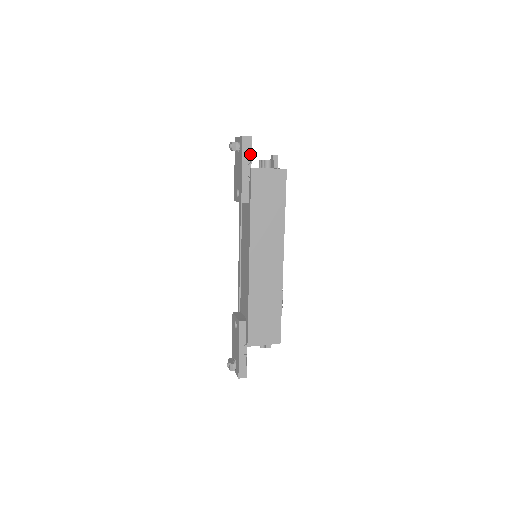
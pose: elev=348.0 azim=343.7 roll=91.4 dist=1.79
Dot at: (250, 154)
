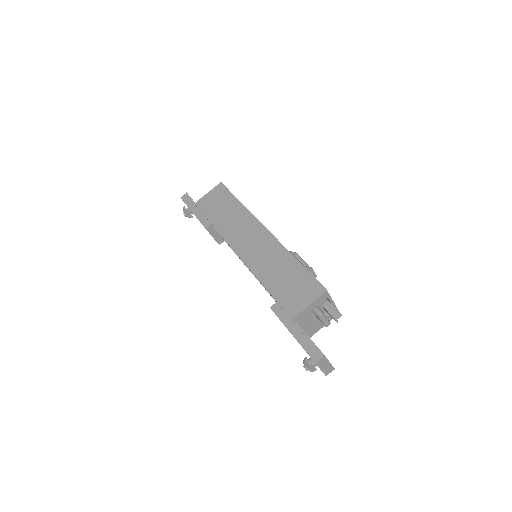
Dot at: (192, 201)
